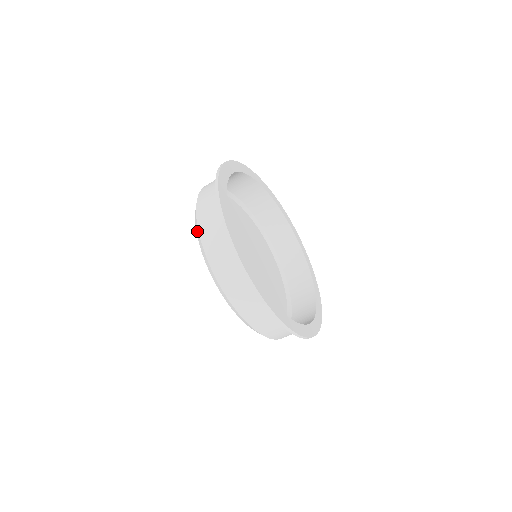
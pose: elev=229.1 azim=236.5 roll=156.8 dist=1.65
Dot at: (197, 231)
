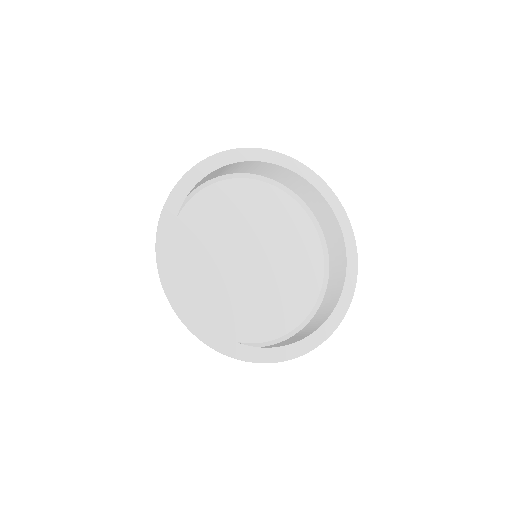
Dot at: occluded
